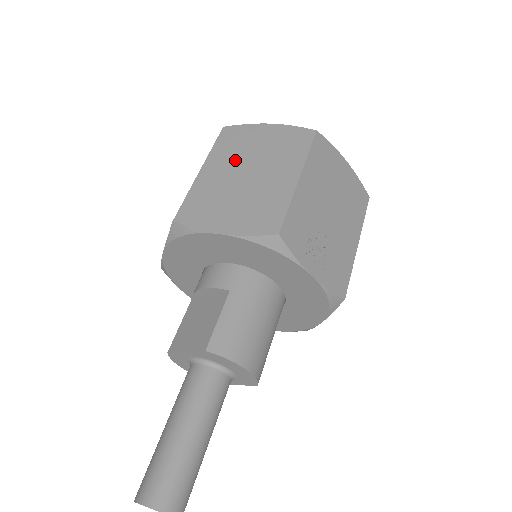
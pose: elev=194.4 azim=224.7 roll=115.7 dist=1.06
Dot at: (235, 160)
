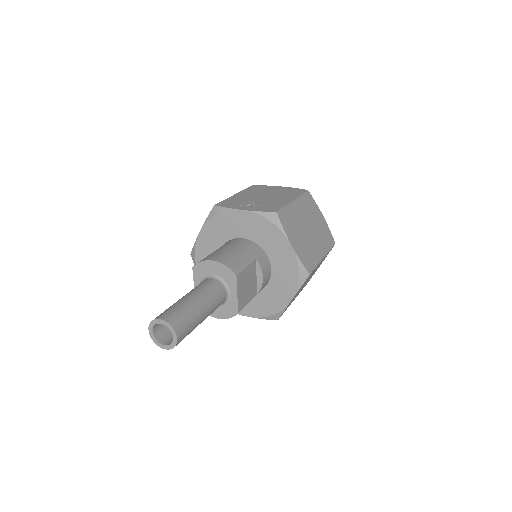
Dot at: occluded
